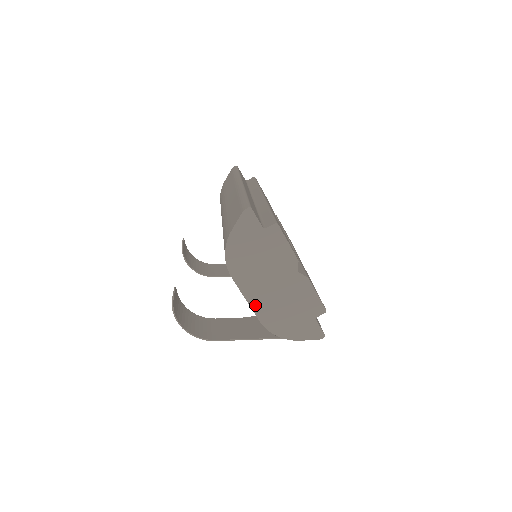
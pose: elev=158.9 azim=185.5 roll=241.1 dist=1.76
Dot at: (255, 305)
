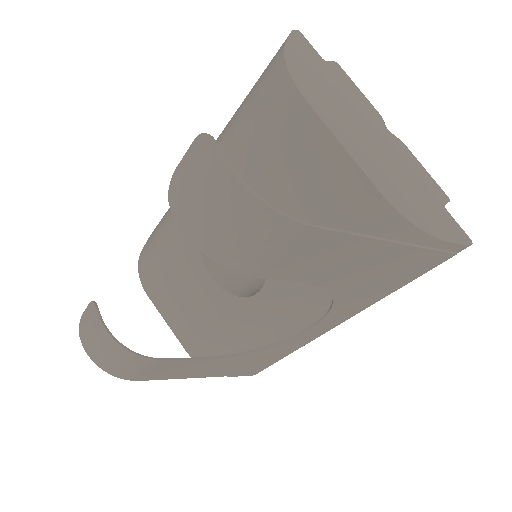
Dot at: (358, 159)
